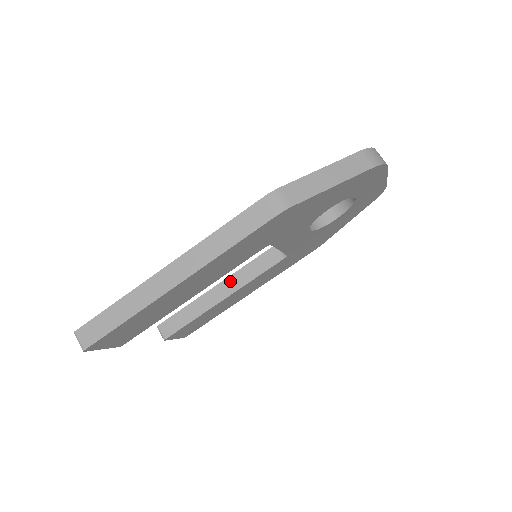
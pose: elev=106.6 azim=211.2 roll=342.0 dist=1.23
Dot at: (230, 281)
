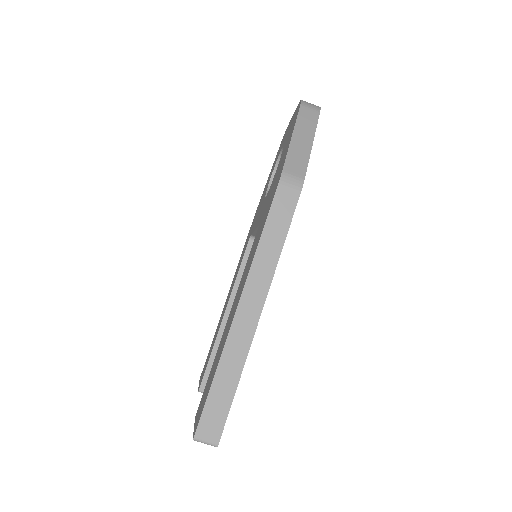
Dot at: occluded
